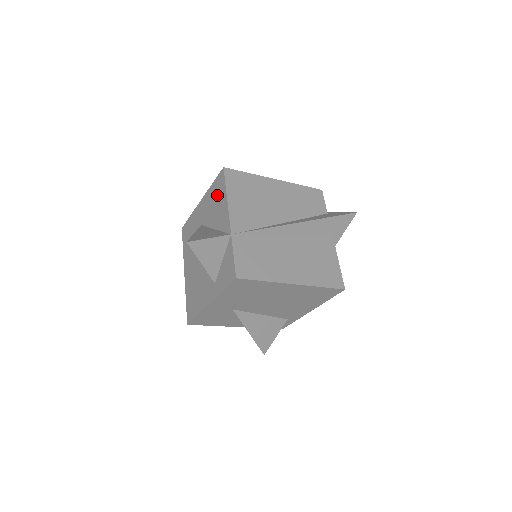
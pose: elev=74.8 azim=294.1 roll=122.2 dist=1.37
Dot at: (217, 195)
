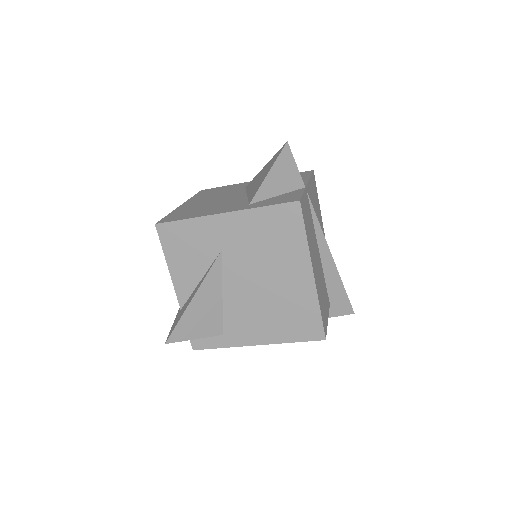
Dot at: occluded
